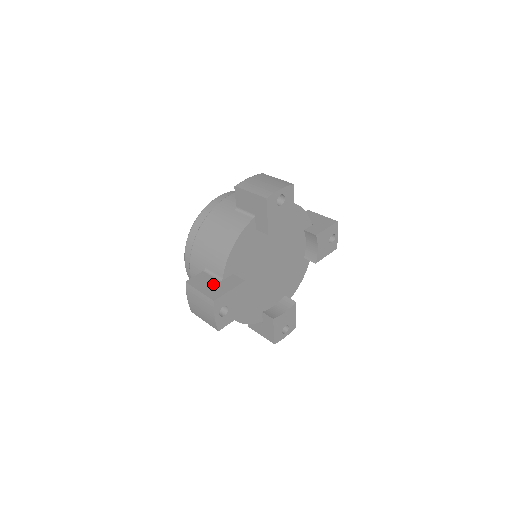
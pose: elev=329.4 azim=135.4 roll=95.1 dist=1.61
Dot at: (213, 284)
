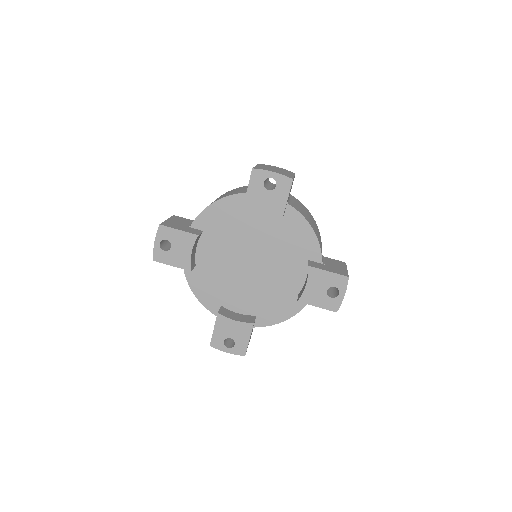
Dot at: (181, 224)
